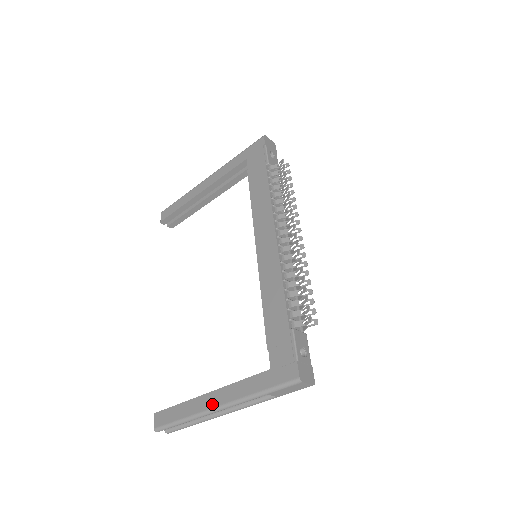
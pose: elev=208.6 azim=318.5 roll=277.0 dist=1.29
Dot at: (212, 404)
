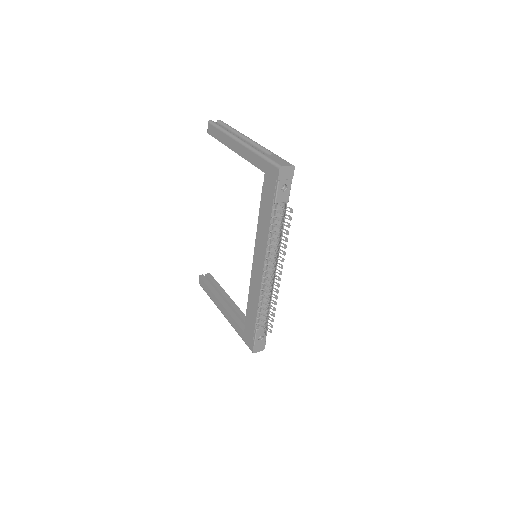
Dot at: (221, 311)
